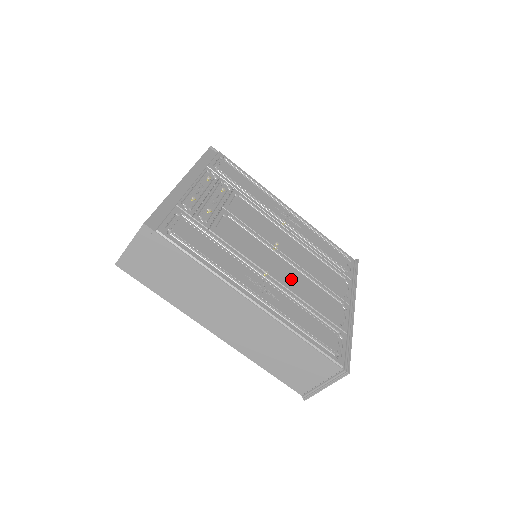
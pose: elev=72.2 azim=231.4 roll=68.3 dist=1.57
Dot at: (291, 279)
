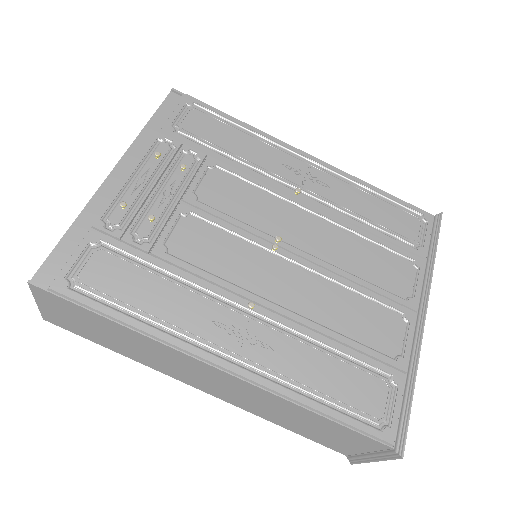
Dot at: (303, 297)
